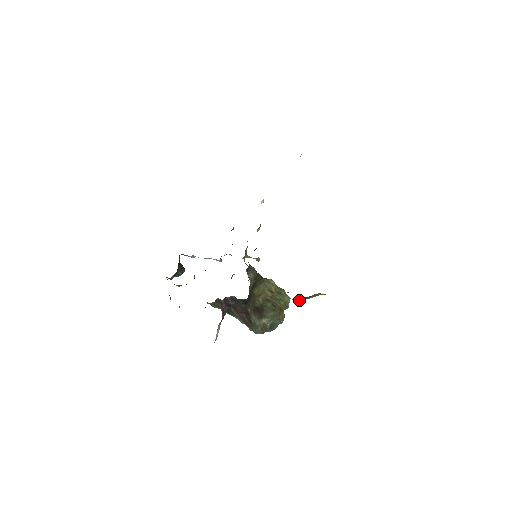
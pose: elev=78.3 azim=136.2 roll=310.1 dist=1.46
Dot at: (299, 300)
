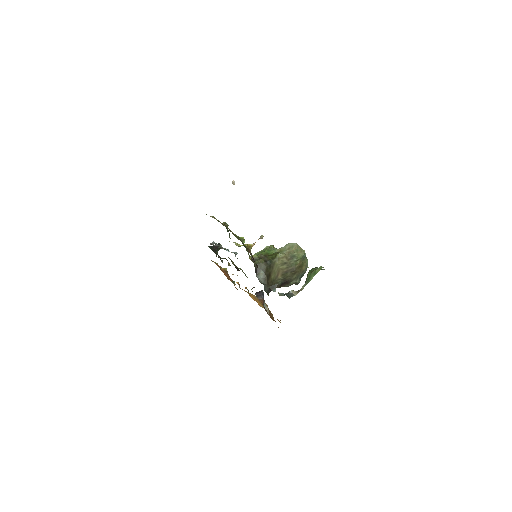
Dot at: (303, 288)
